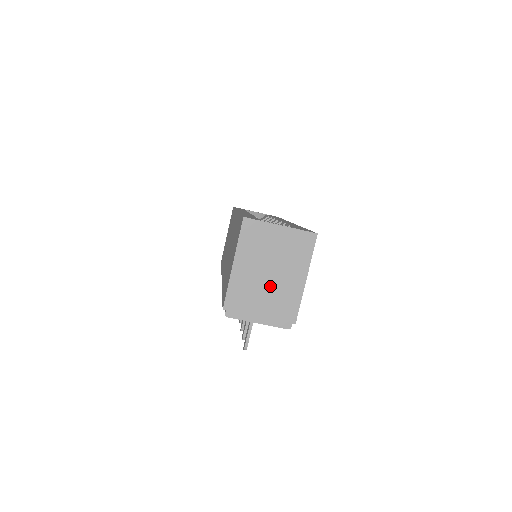
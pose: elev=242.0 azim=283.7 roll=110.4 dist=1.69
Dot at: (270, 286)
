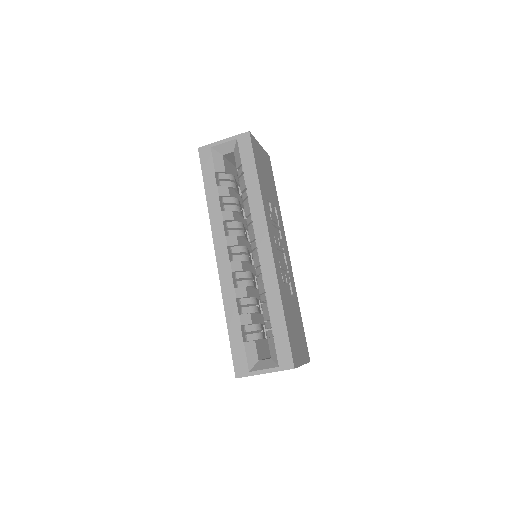
Dot at: occluded
